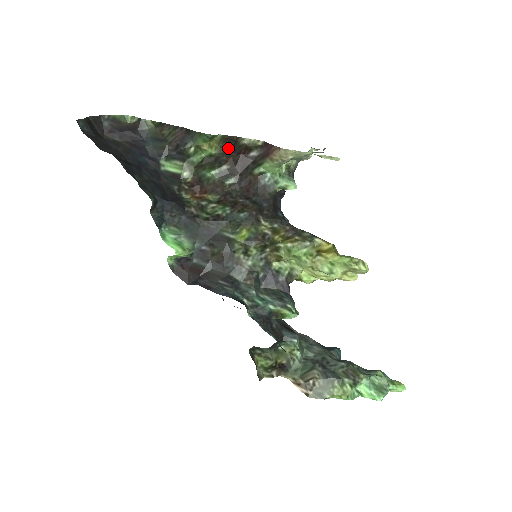
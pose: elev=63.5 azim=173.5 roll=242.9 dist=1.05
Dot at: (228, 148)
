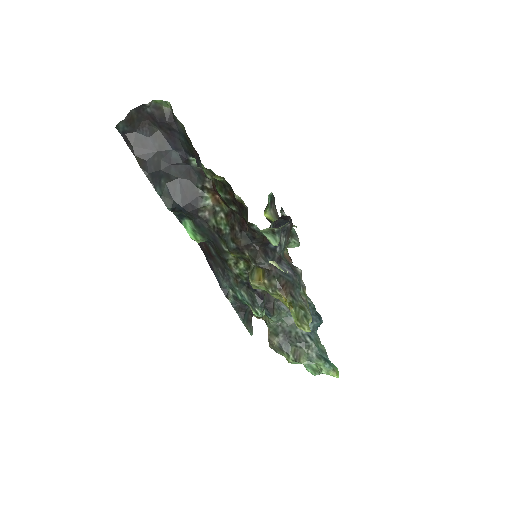
Dot at: (230, 185)
